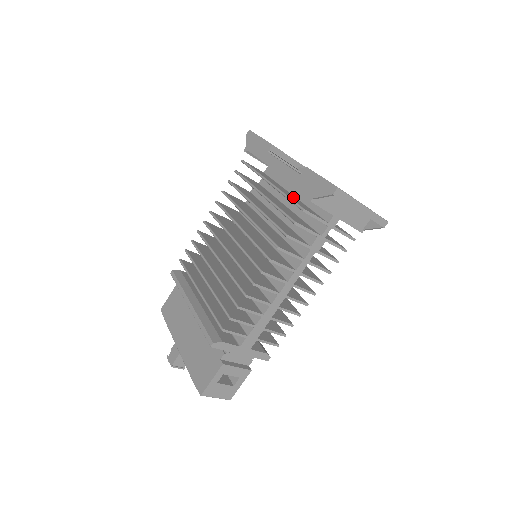
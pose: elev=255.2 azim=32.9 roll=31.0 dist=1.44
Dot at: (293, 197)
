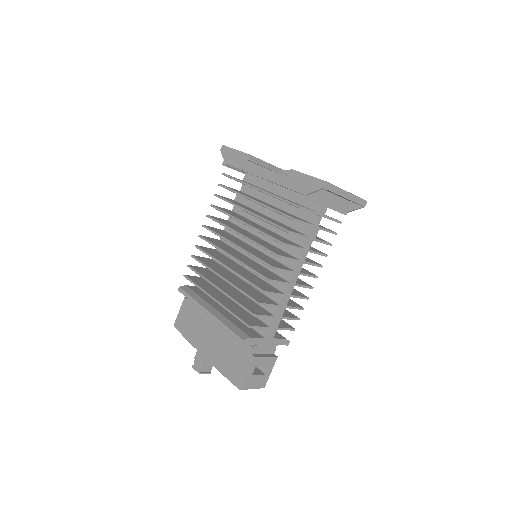
Dot at: occluded
